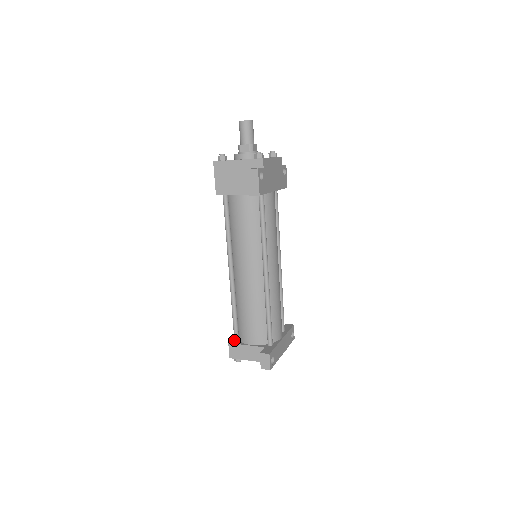
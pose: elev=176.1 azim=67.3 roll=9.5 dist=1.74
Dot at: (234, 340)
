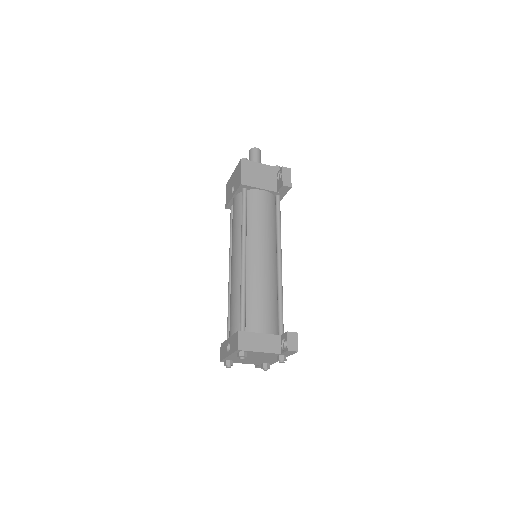
Dot at: occluded
